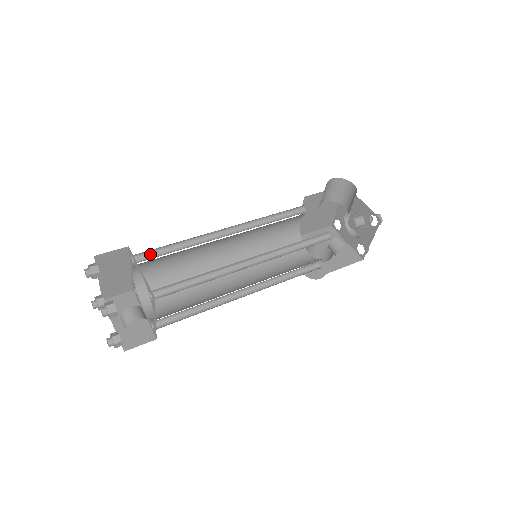
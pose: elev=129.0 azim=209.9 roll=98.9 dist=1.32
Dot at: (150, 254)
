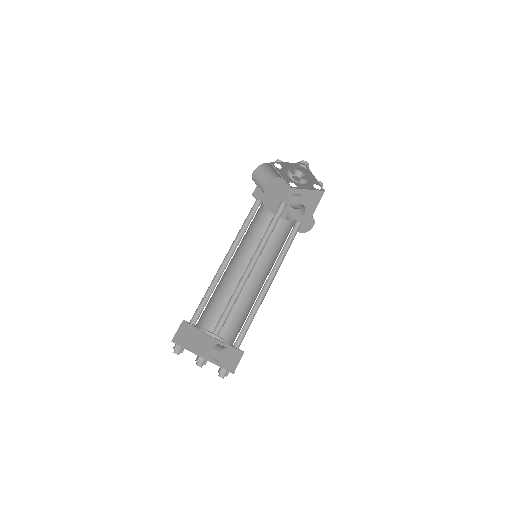
Dot at: (198, 313)
